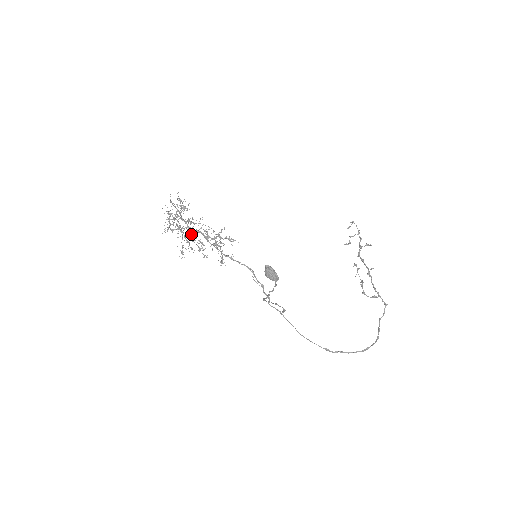
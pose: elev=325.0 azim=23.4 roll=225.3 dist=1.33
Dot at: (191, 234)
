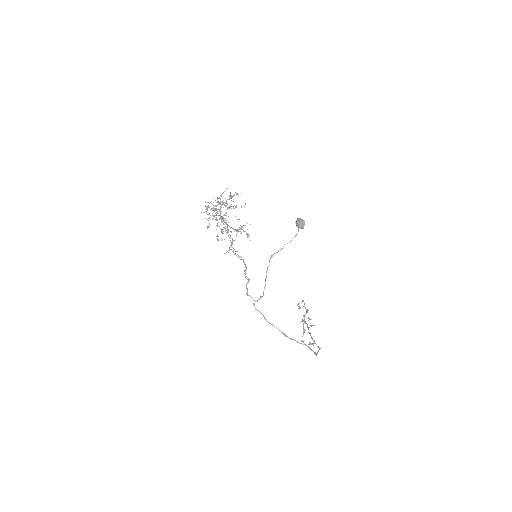
Dot at: occluded
